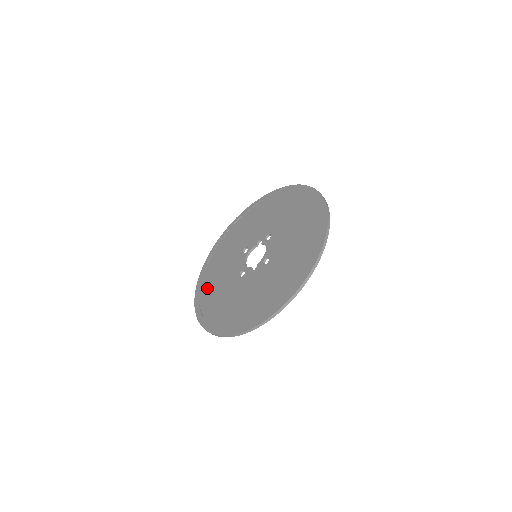
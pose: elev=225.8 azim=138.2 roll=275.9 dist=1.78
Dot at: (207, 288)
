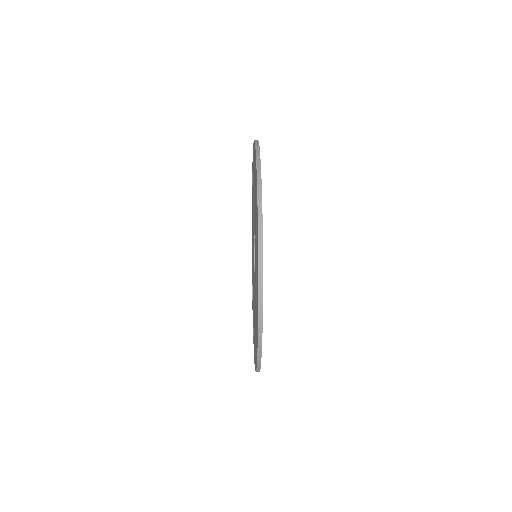
Dot at: occluded
